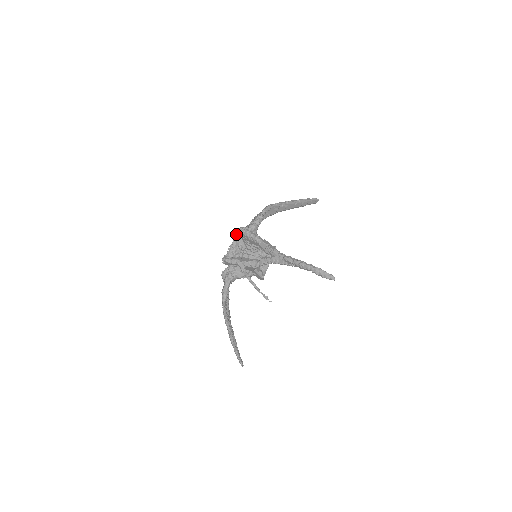
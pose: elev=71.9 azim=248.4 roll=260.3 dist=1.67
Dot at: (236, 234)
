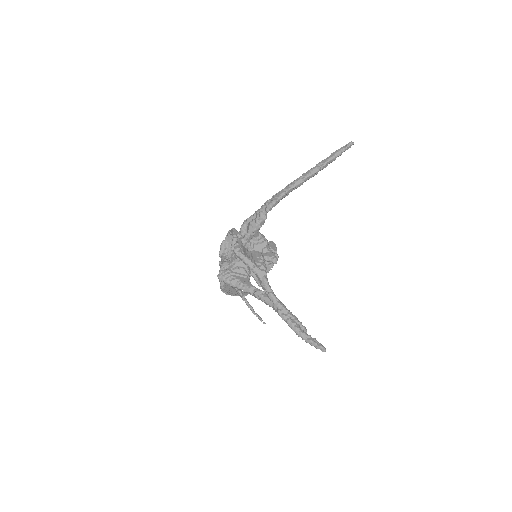
Dot at: occluded
